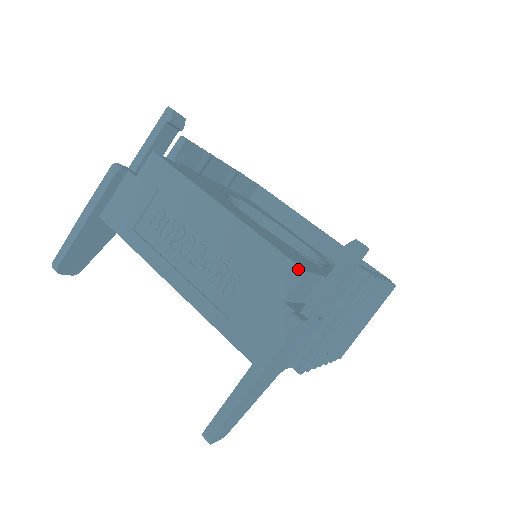
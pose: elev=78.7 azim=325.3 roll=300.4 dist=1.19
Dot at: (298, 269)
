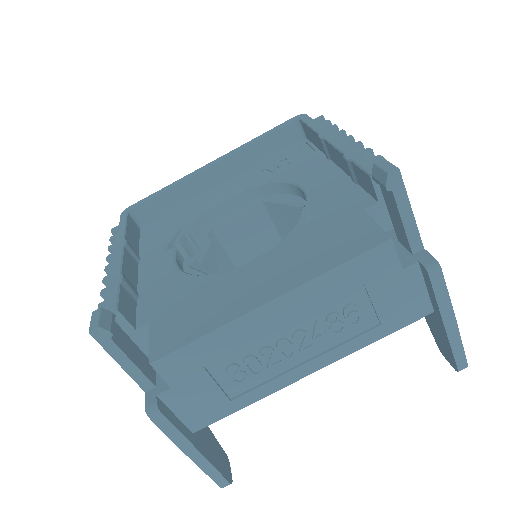
Dot at: (384, 245)
